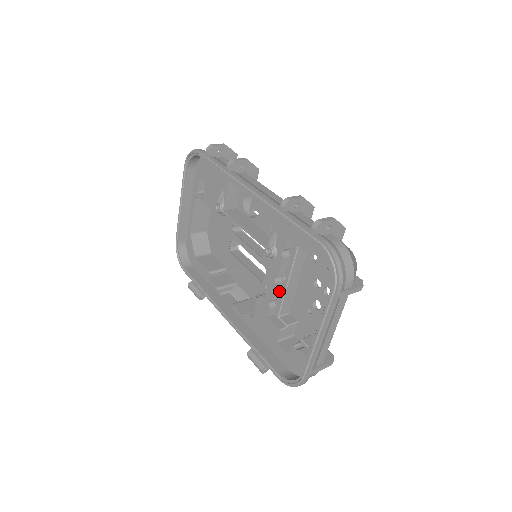
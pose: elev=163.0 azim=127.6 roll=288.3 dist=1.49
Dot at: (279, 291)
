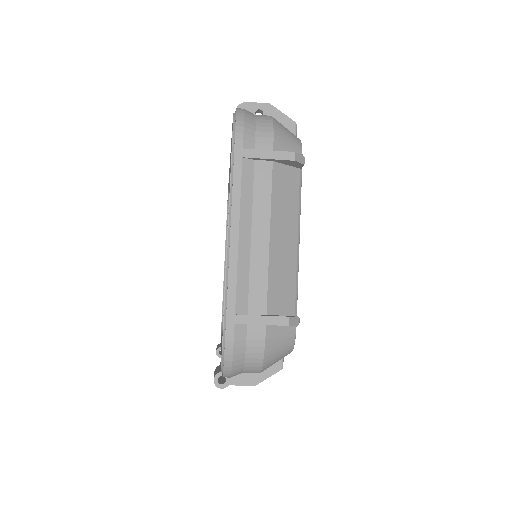
Dot at: occluded
